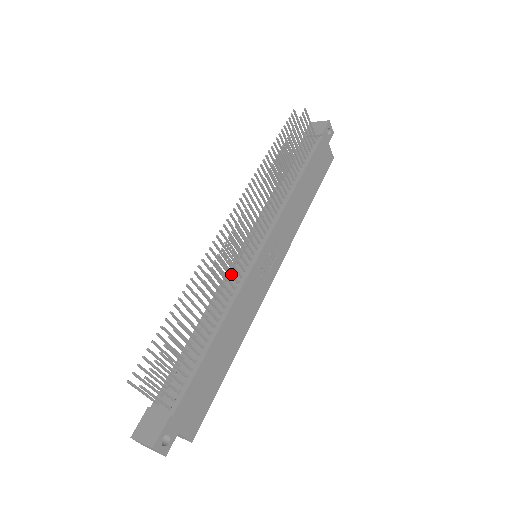
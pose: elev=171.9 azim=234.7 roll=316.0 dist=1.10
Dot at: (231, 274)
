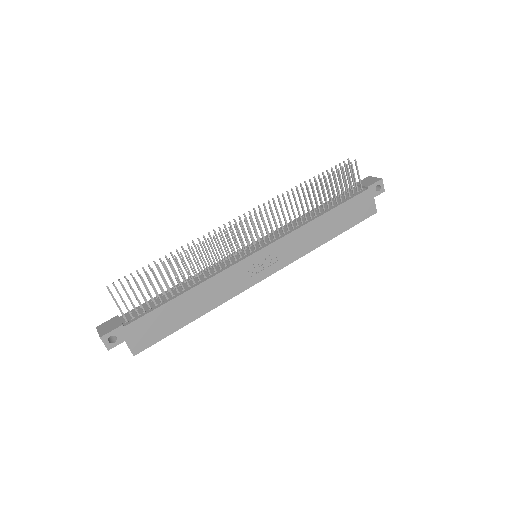
Dot at: (221, 256)
